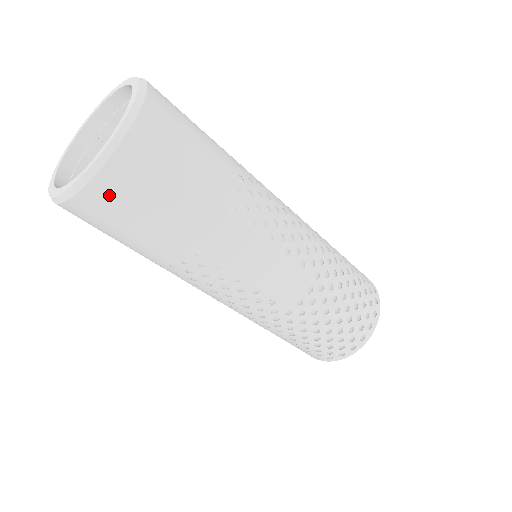
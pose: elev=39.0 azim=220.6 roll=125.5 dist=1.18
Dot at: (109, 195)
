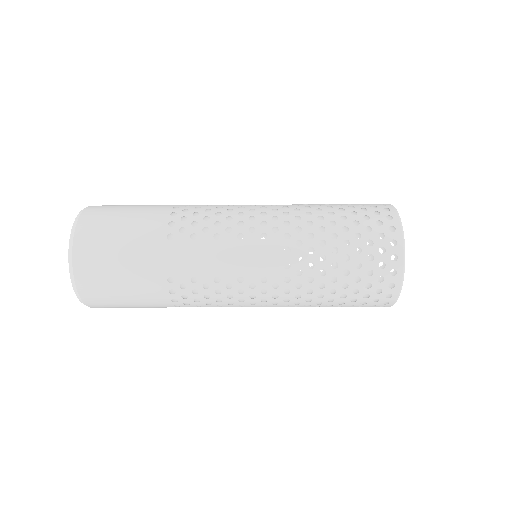
Dot at: (90, 281)
